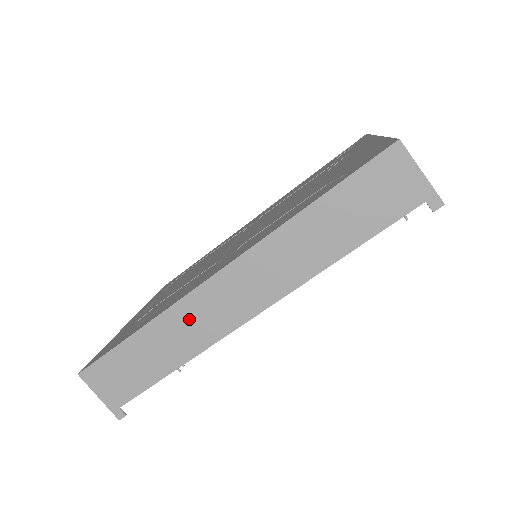
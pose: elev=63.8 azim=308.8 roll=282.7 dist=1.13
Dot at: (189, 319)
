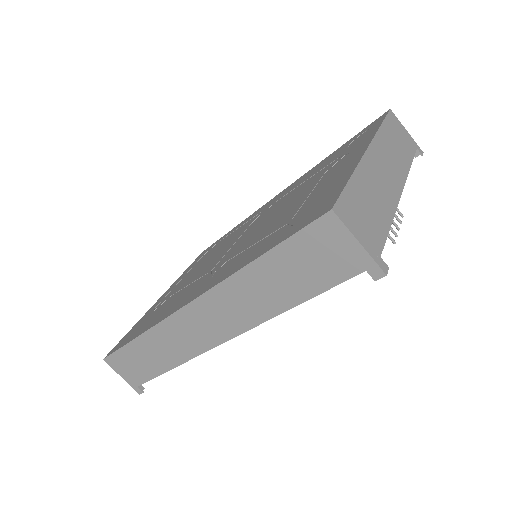
Dot at: (172, 336)
